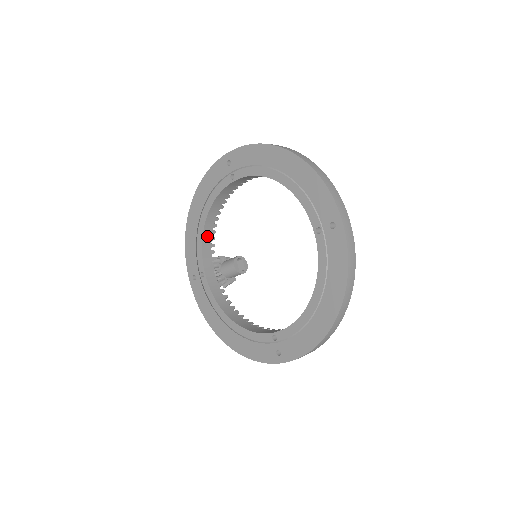
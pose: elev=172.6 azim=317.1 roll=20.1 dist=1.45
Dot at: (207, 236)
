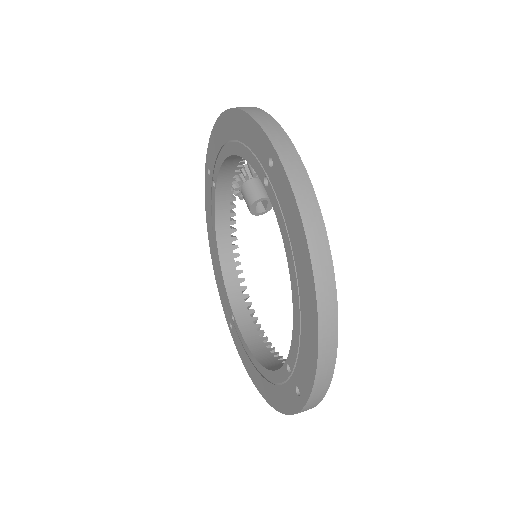
Dot at: (233, 159)
